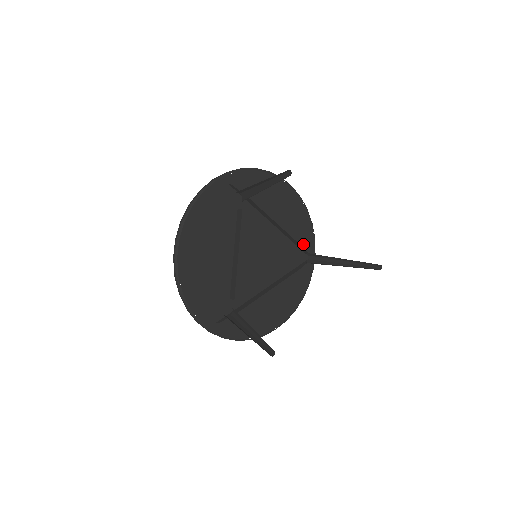
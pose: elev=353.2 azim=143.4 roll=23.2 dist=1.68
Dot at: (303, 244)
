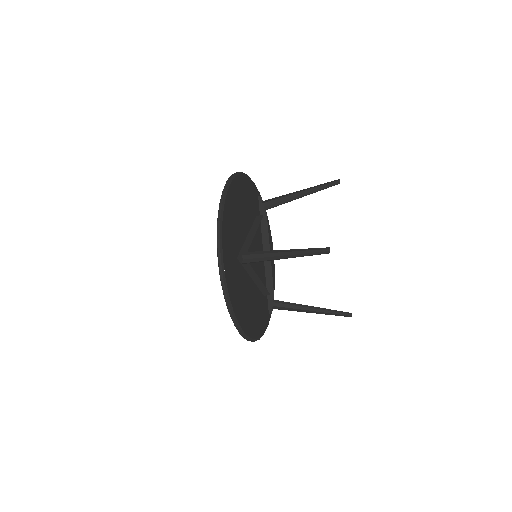
Dot at: occluded
